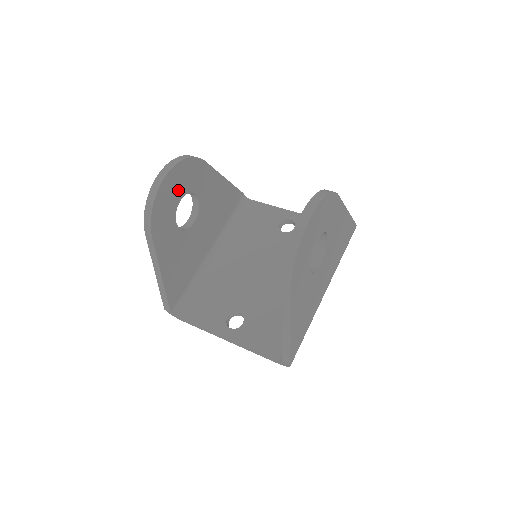
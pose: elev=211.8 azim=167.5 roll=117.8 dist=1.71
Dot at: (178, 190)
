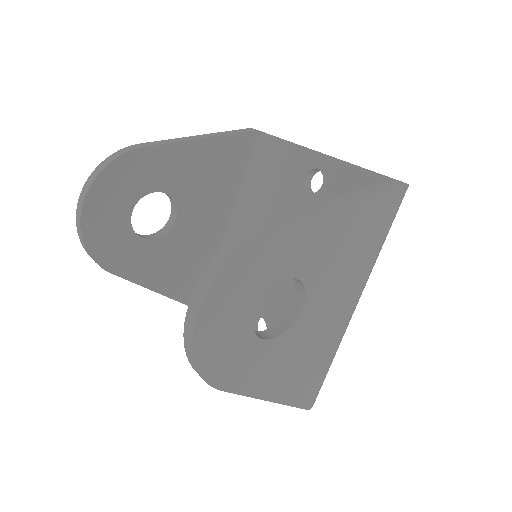
Dot at: (118, 207)
